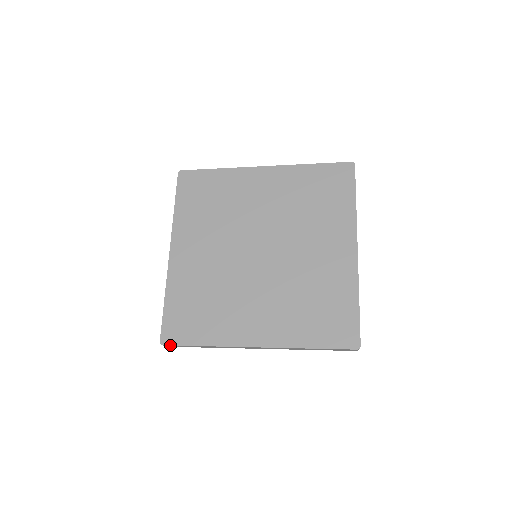
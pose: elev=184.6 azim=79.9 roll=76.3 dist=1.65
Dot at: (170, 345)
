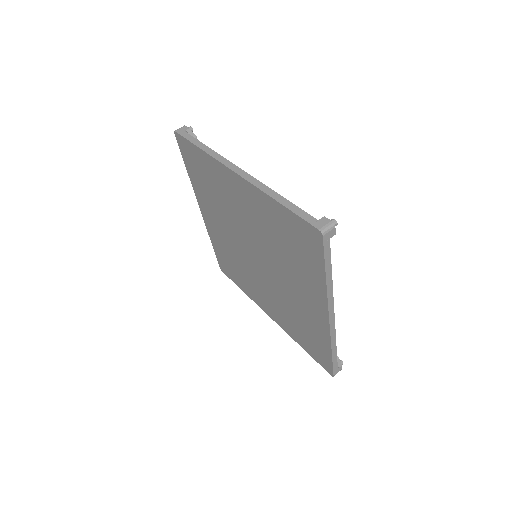
Dot at: occluded
